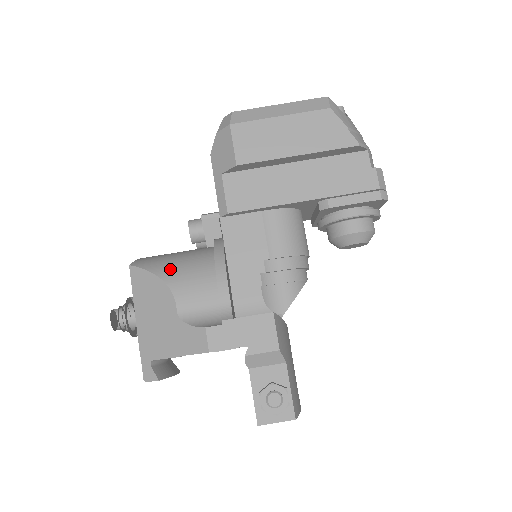
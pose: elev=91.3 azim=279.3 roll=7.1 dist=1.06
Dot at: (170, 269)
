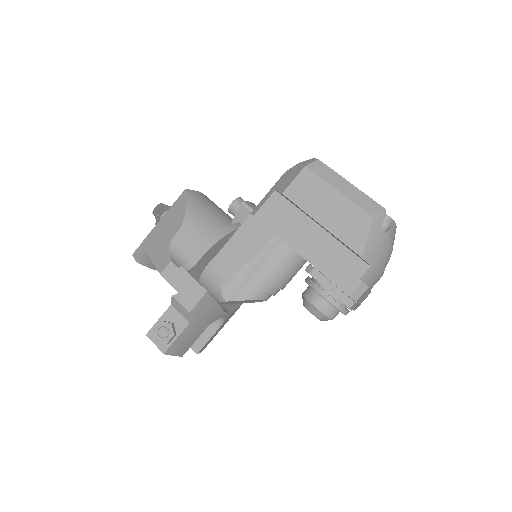
Dot at: (196, 213)
